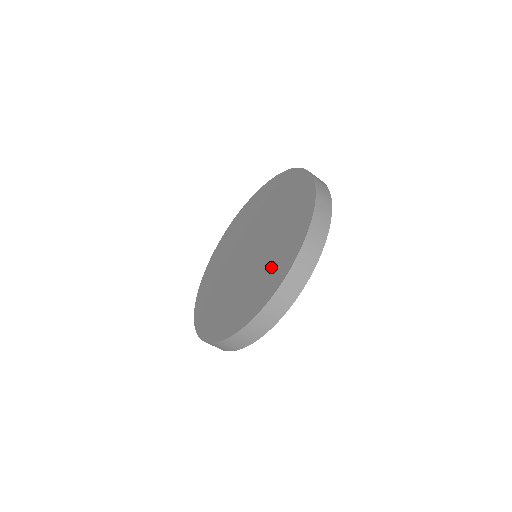
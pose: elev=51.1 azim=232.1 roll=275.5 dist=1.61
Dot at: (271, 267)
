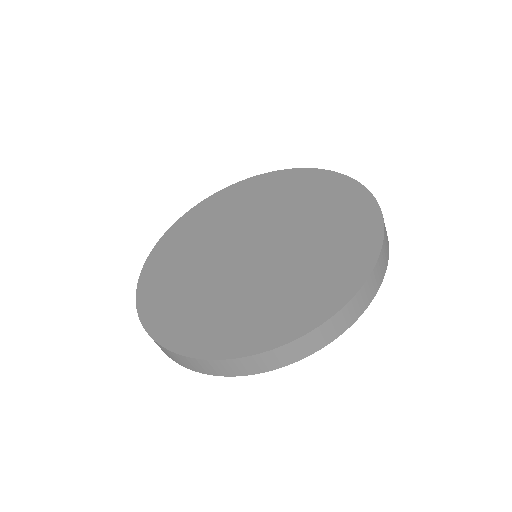
Dot at: (314, 279)
